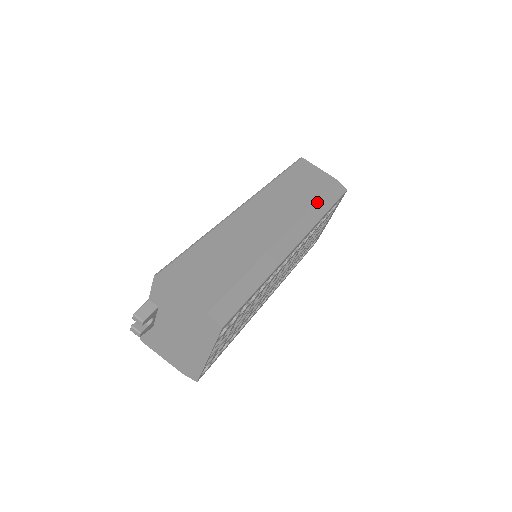
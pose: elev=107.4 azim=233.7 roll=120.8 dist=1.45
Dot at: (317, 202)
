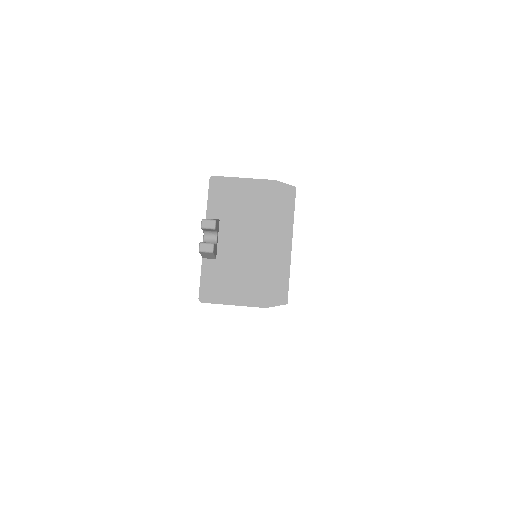
Dot at: occluded
